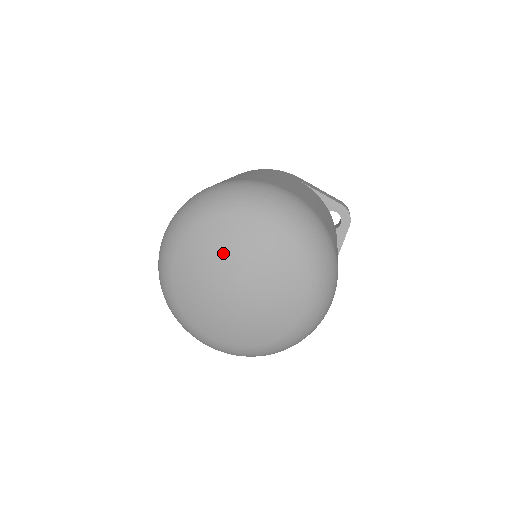
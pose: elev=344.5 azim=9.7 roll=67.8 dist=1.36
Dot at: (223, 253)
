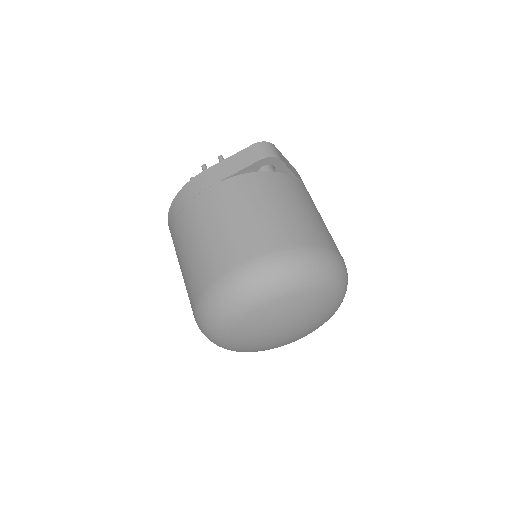
Dot at: (260, 337)
